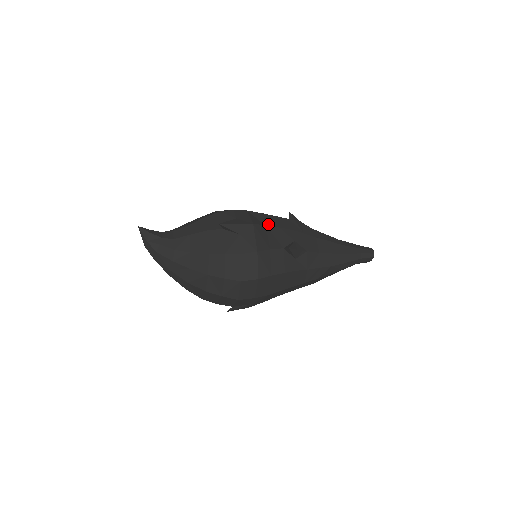
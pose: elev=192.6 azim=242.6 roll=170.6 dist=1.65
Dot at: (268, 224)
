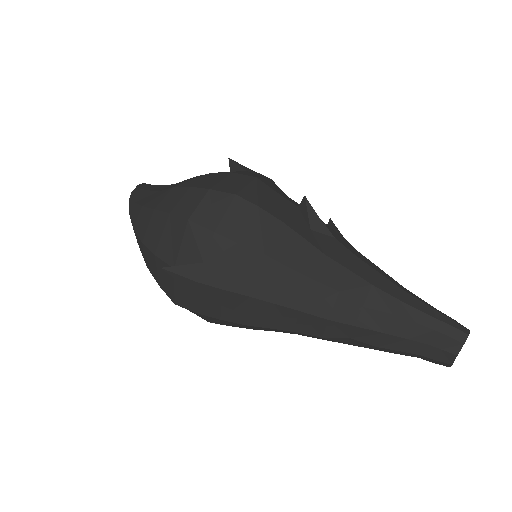
Dot at: occluded
